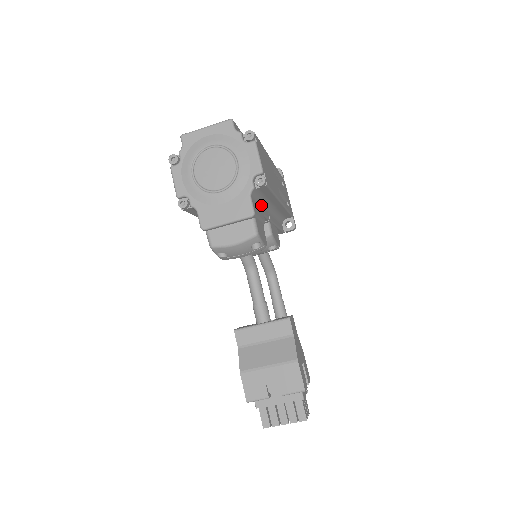
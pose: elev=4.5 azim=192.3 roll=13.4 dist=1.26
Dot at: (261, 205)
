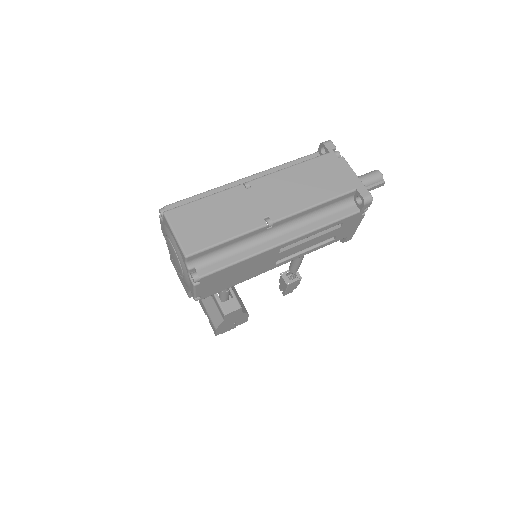
Dot at: occluded
